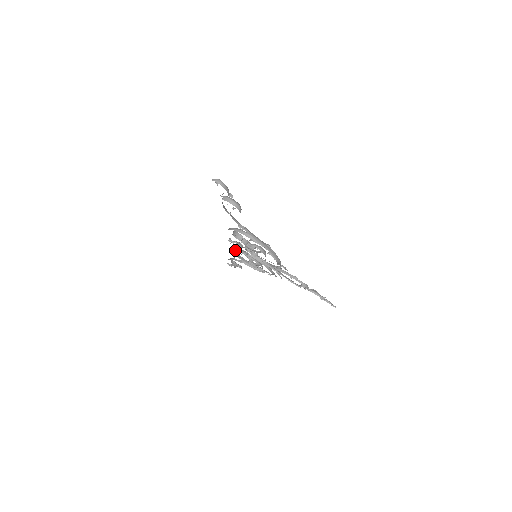
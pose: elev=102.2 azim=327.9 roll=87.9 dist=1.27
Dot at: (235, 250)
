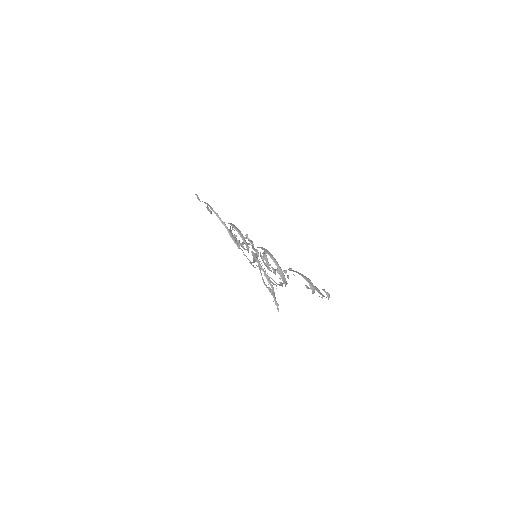
Dot at: occluded
